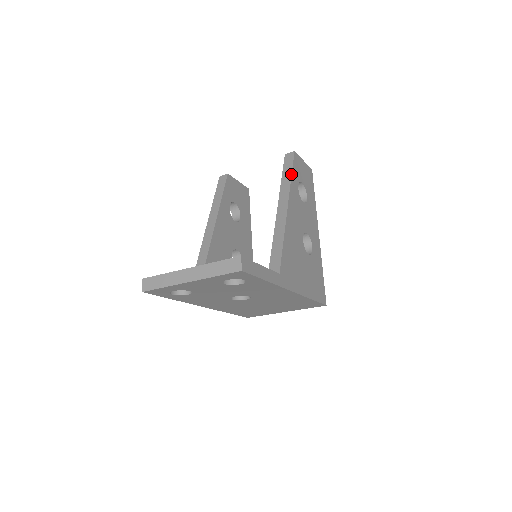
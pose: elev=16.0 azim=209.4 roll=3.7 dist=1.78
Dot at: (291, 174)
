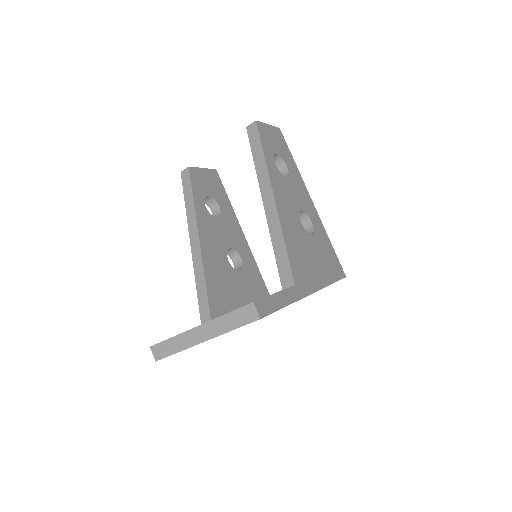
Dot at: (263, 153)
